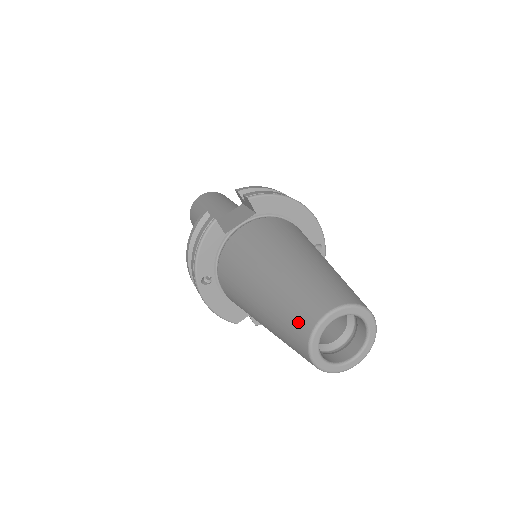
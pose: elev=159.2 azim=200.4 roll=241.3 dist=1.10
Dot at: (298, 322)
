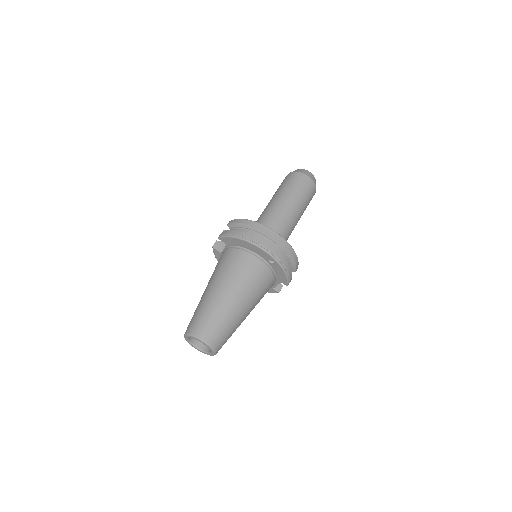
Dot at: occluded
